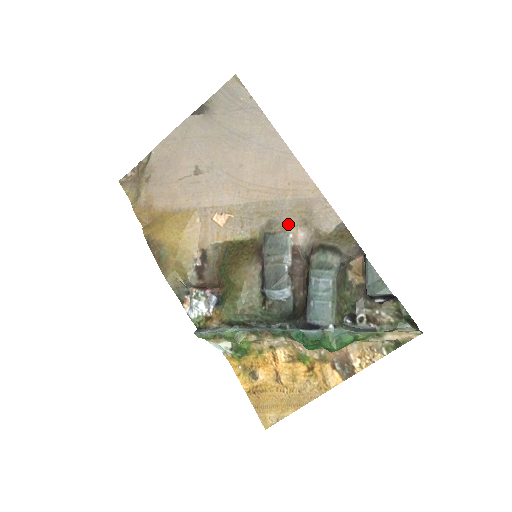
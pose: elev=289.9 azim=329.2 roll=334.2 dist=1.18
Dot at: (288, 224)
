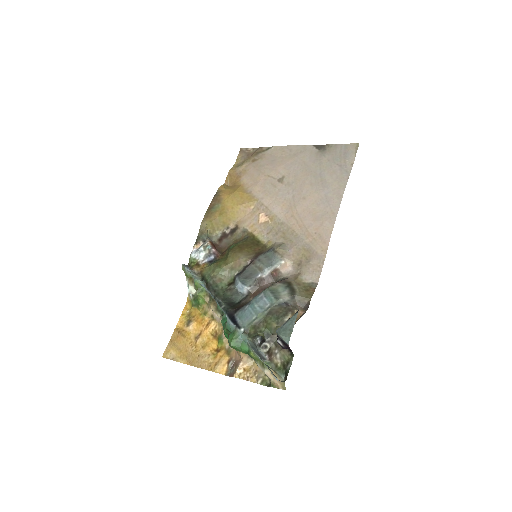
Dot at: (290, 255)
